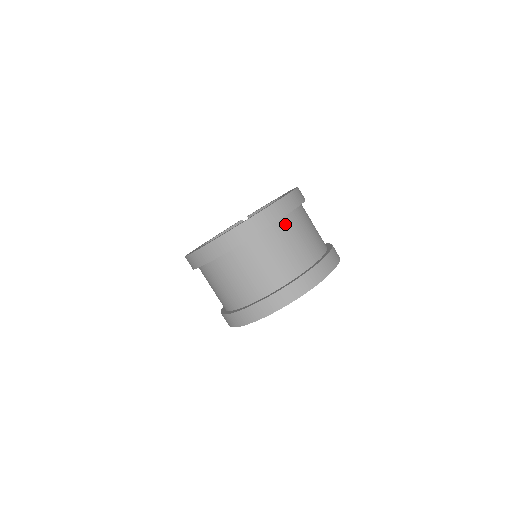
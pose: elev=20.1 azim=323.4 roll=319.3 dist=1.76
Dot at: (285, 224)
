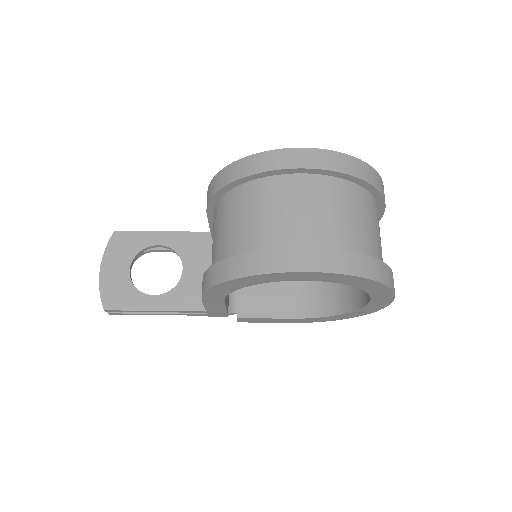
Dot at: occluded
